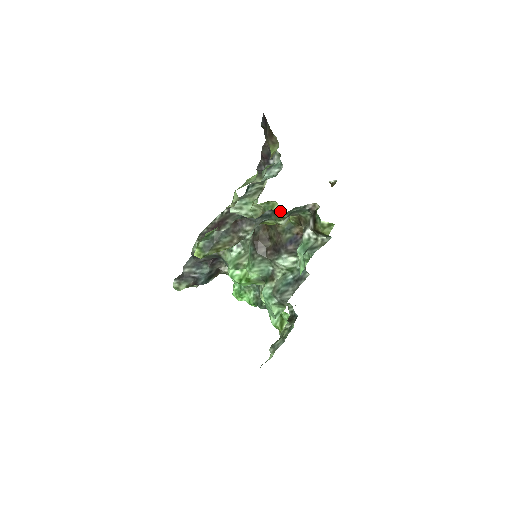
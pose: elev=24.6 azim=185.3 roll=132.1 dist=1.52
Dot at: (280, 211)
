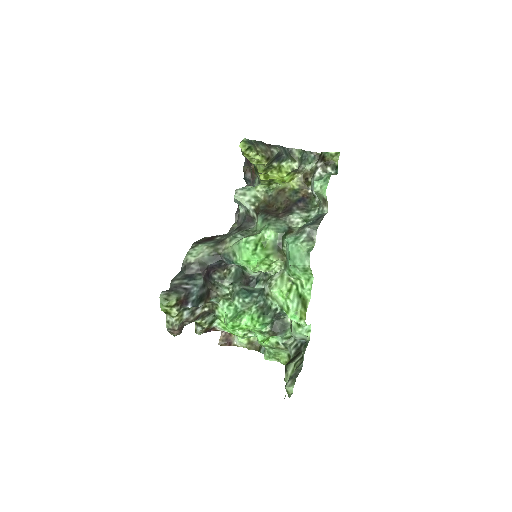
Dot at: (282, 187)
